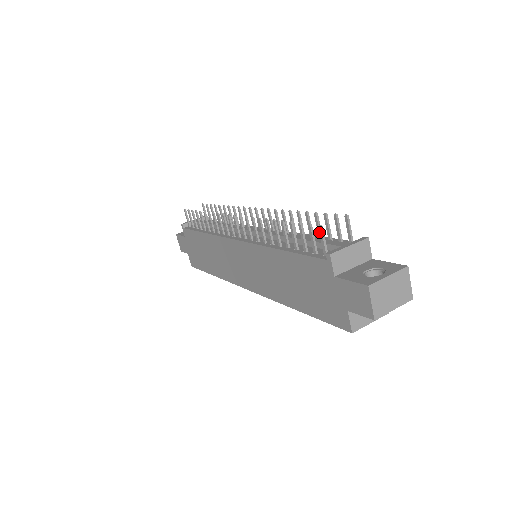
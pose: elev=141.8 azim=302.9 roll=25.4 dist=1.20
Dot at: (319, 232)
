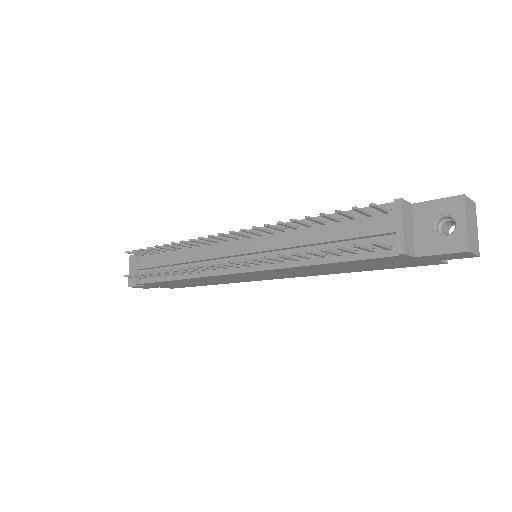
Dot at: occluded
